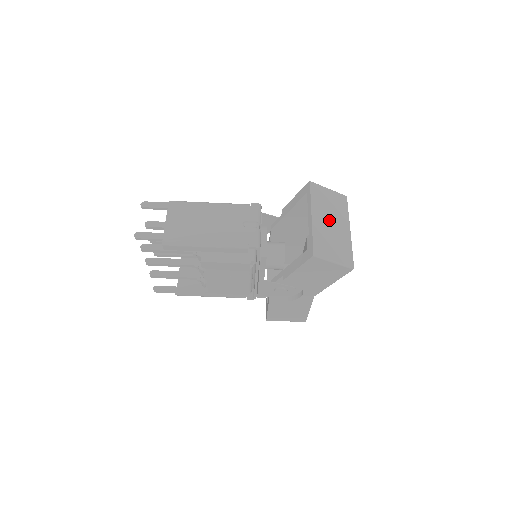
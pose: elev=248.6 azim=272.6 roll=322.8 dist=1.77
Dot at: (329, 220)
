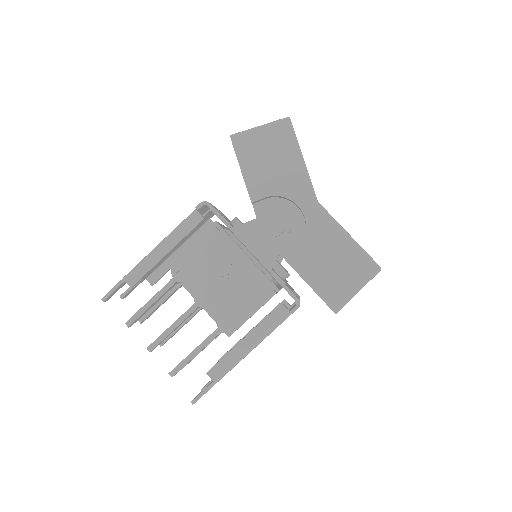
Dot at: occluded
